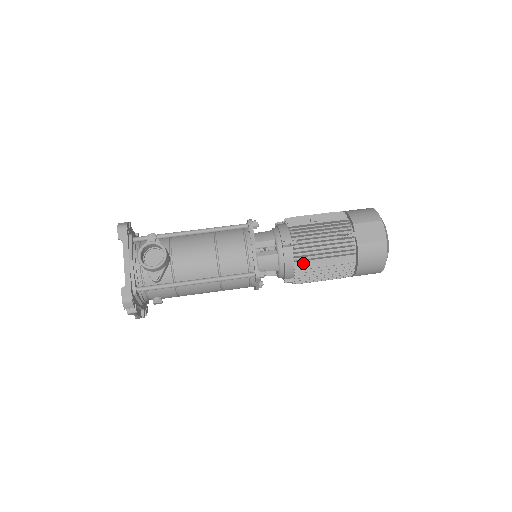
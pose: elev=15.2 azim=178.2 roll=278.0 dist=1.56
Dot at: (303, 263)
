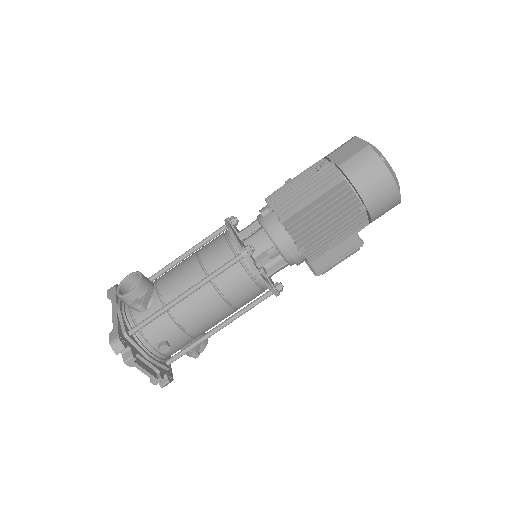
Dot at: (291, 218)
